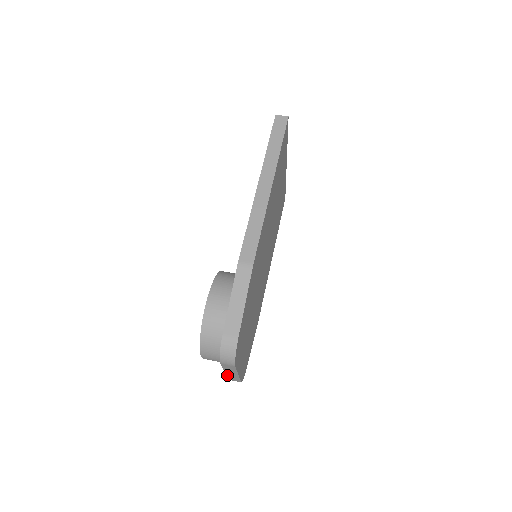
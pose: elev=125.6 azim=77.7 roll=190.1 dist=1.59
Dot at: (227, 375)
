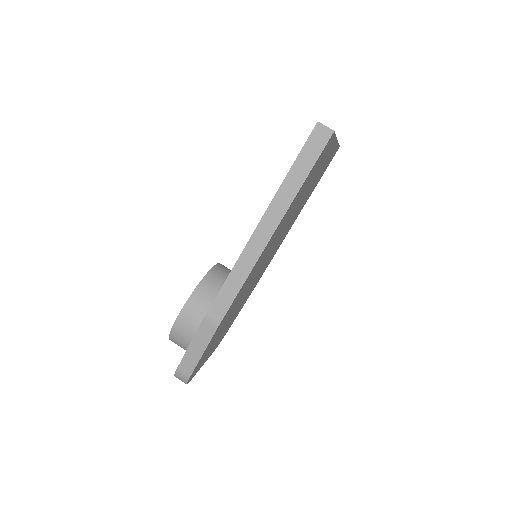
Dot at: occluded
